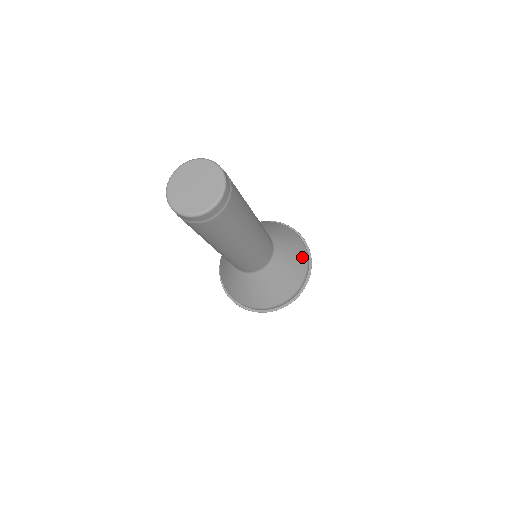
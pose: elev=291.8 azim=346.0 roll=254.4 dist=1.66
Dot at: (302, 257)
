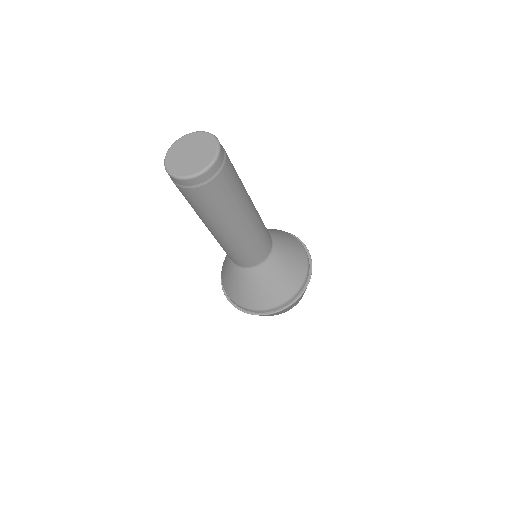
Dot at: (291, 287)
